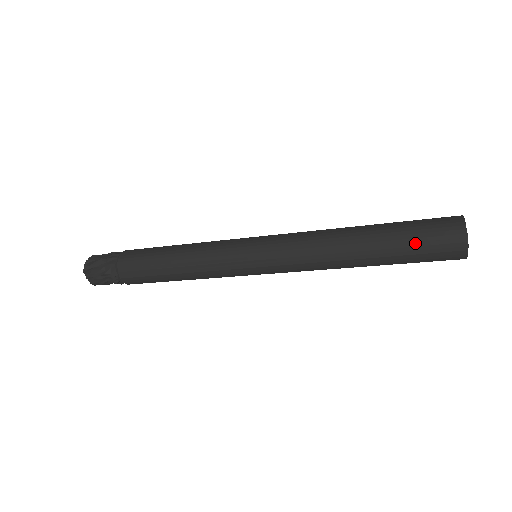
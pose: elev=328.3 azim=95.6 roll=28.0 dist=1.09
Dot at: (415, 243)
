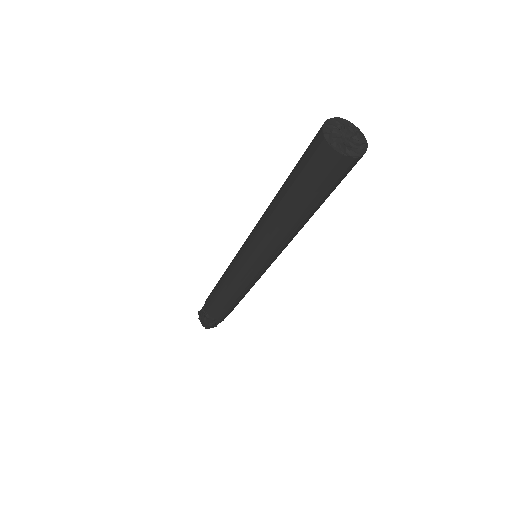
Dot at: (299, 163)
